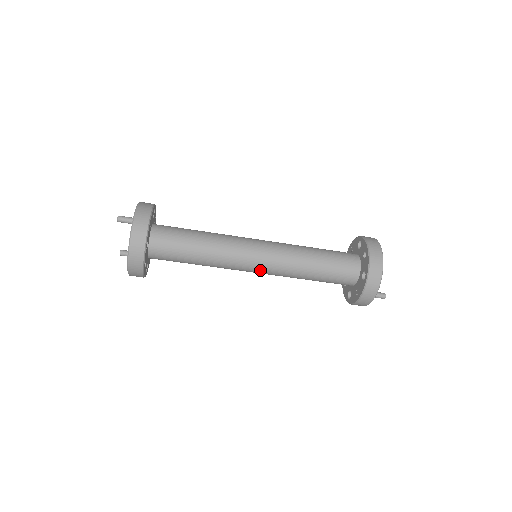
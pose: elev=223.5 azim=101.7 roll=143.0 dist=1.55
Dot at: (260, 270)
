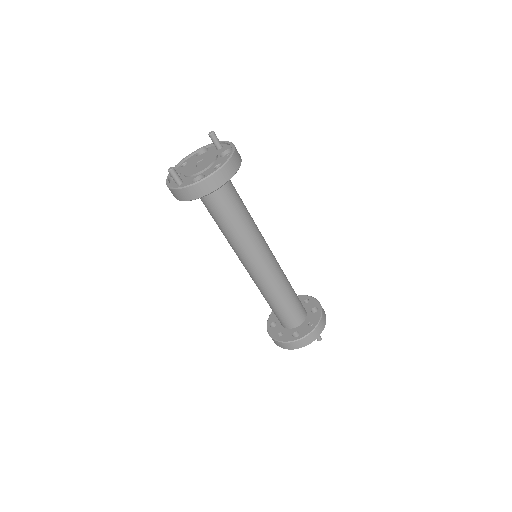
Dot at: (268, 262)
